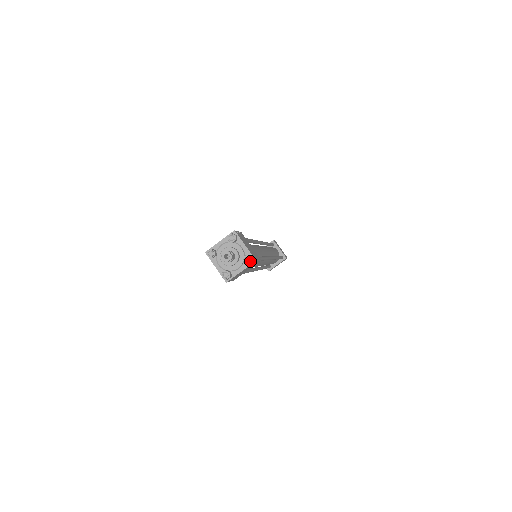
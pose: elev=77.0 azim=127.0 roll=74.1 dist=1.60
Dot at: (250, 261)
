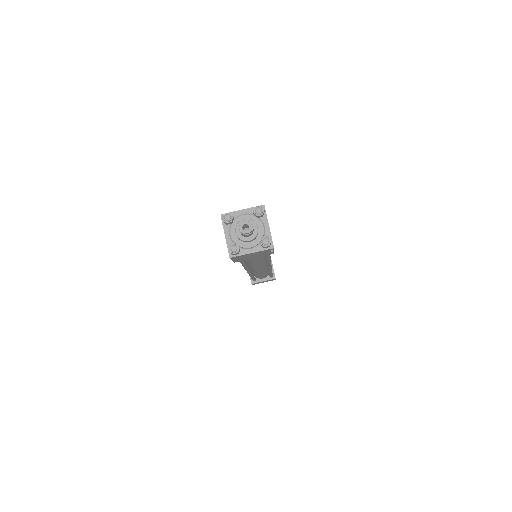
Dot at: (268, 245)
